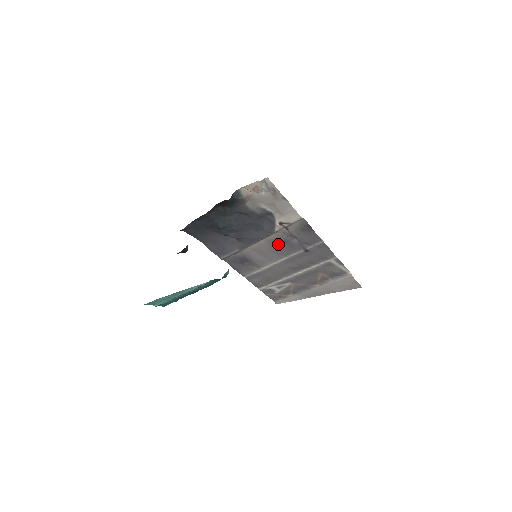
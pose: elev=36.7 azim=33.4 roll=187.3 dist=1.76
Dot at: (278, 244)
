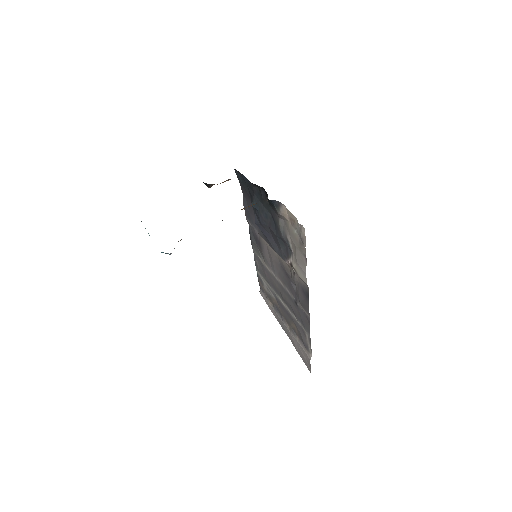
Dot at: (284, 270)
